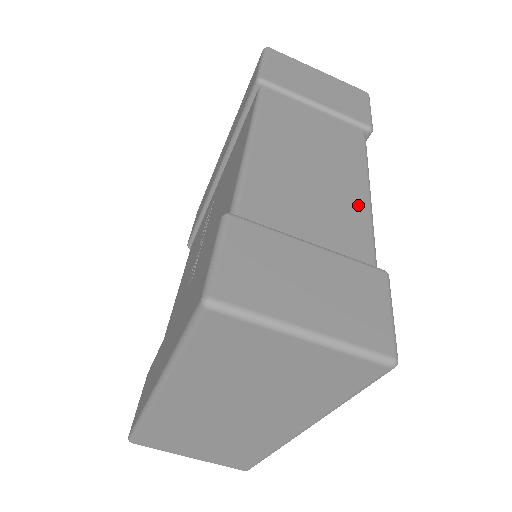
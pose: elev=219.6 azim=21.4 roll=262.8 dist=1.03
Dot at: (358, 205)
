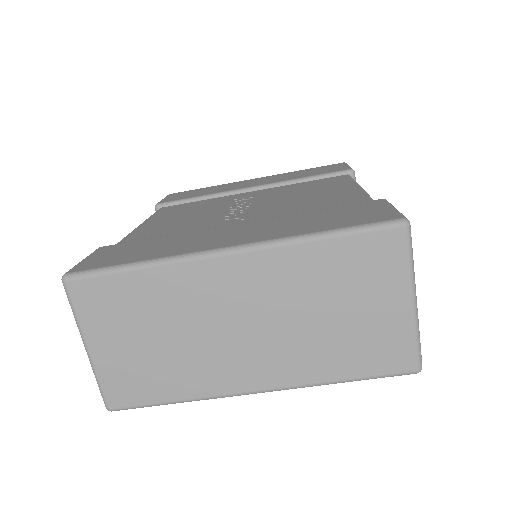
Dot at: occluded
